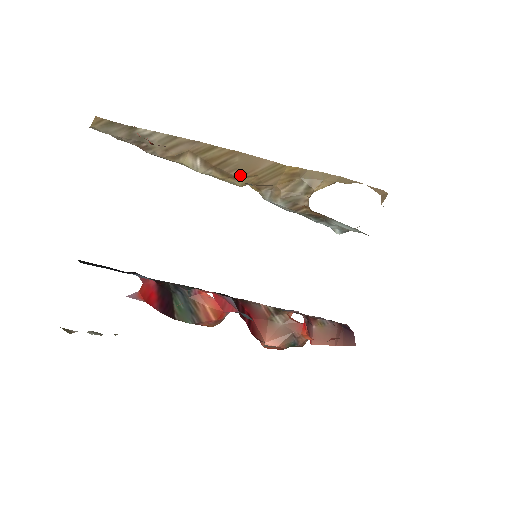
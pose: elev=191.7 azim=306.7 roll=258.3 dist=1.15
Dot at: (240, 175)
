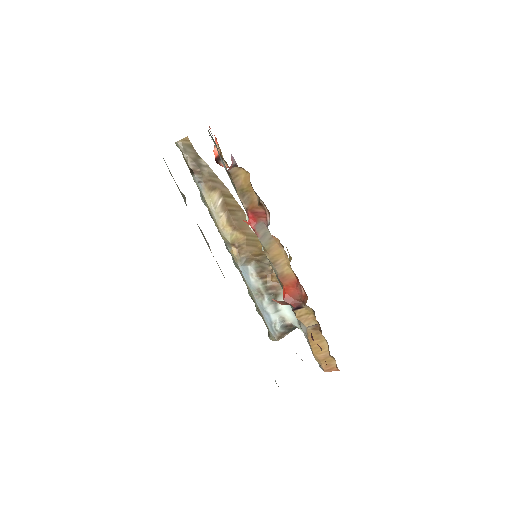
Dot at: (238, 227)
